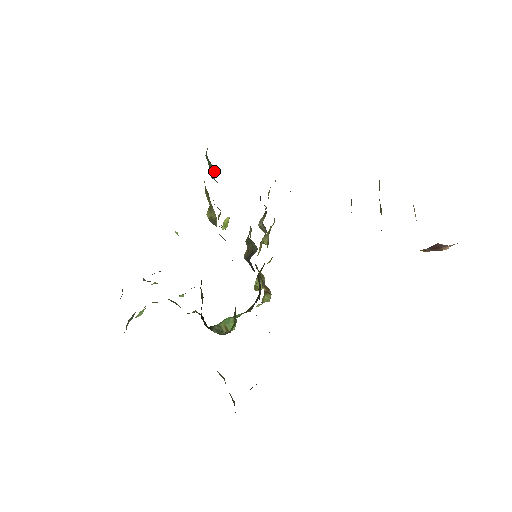
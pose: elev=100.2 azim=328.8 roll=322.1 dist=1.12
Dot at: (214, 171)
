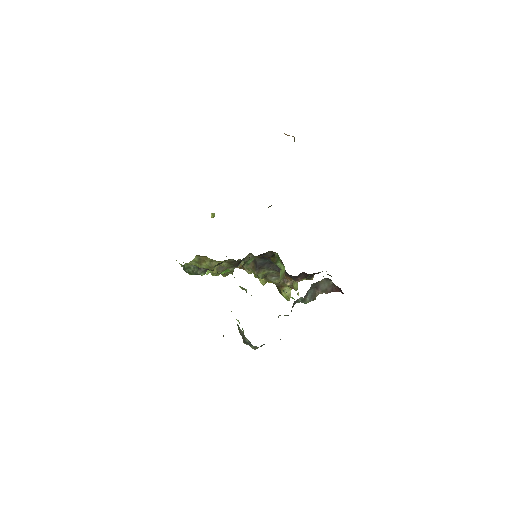
Dot at: (196, 267)
